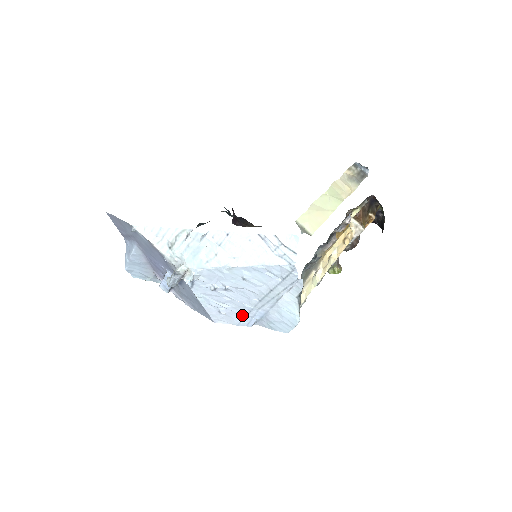
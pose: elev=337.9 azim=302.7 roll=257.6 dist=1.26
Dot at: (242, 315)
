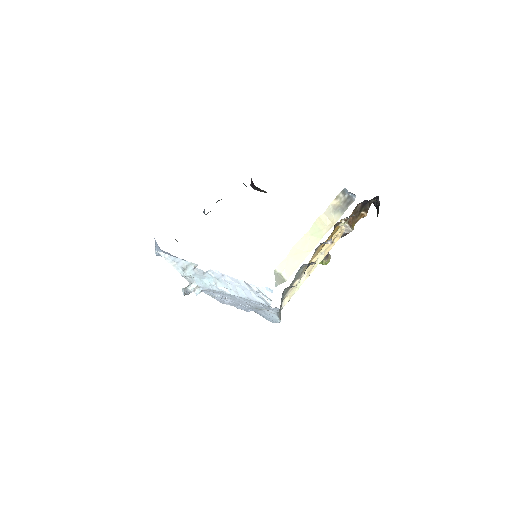
Dot at: (241, 307)
